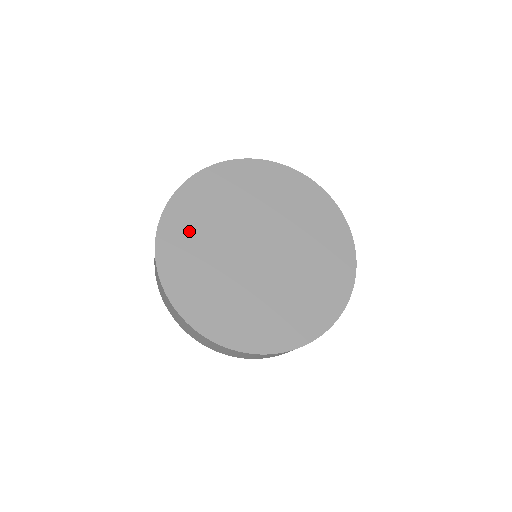
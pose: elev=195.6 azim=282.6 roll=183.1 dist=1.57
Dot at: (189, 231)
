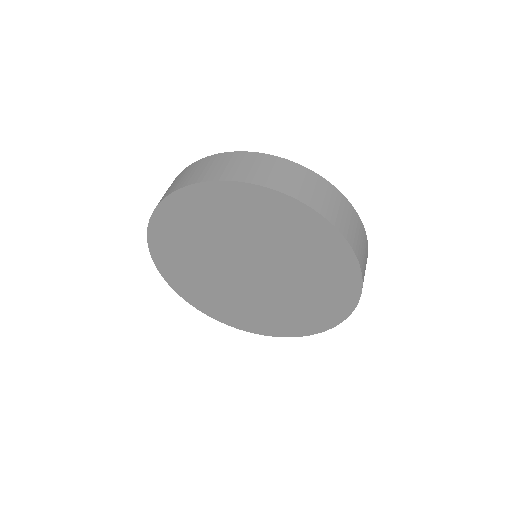
Dot at: occluded
